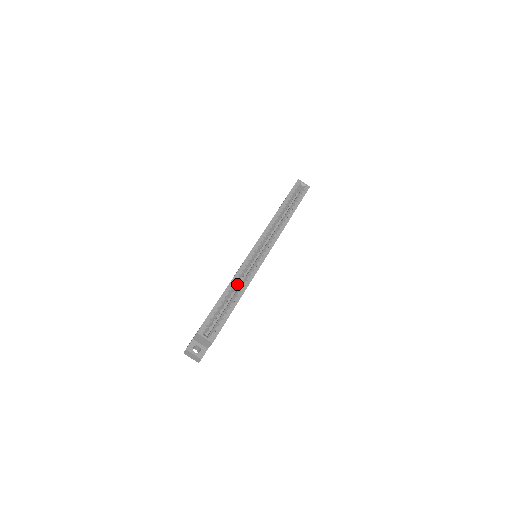
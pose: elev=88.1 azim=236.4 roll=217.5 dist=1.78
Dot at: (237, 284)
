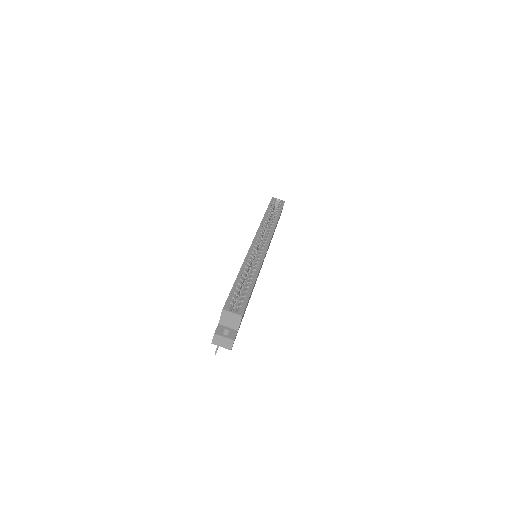
Dot at: (247, 272)
